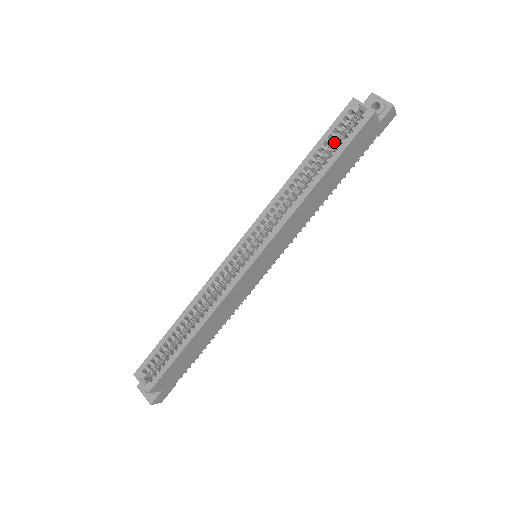
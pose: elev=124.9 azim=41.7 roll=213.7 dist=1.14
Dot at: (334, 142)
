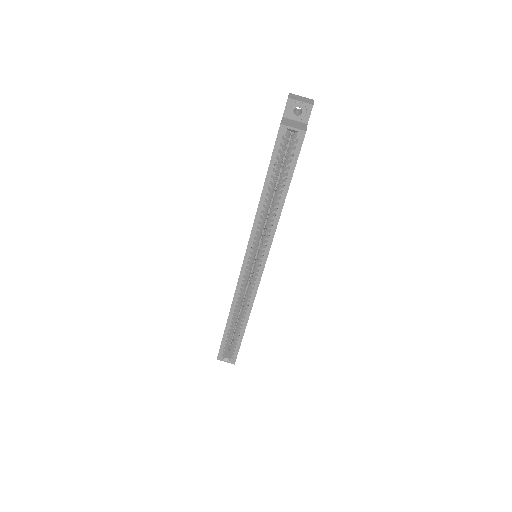
Dot at: (280, 163)
